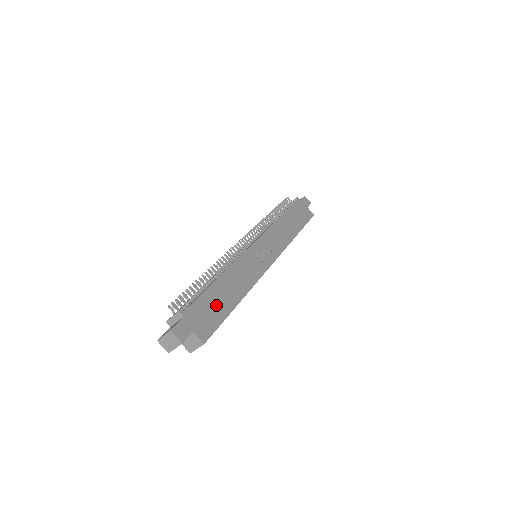
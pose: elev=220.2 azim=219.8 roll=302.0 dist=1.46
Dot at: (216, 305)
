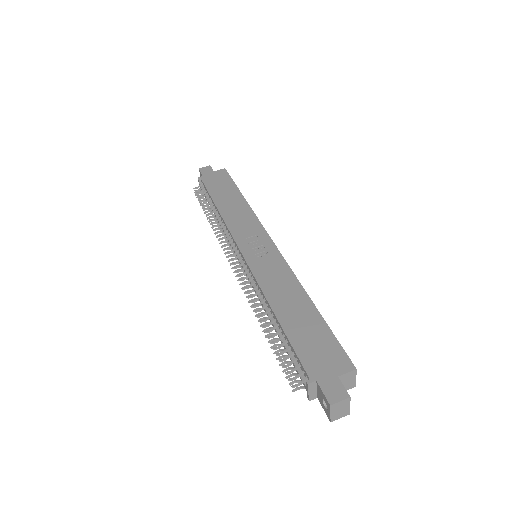
Dot at: (310, 333)
